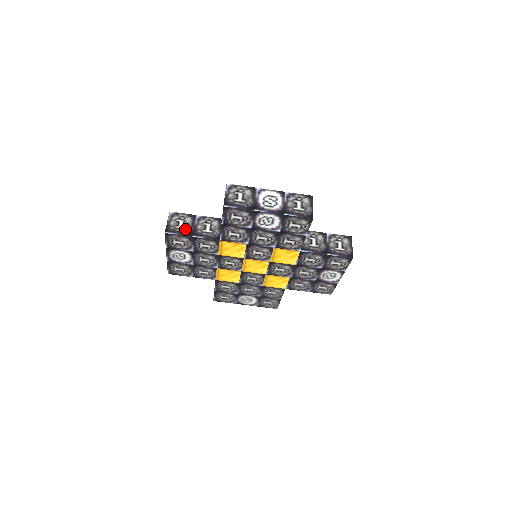
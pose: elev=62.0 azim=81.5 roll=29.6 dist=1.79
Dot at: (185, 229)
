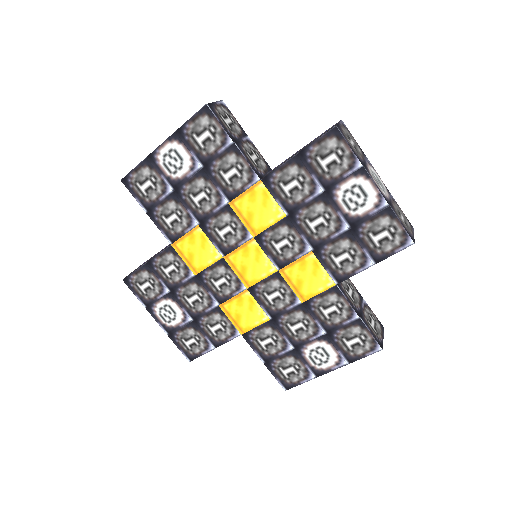
Dot at: occluded
